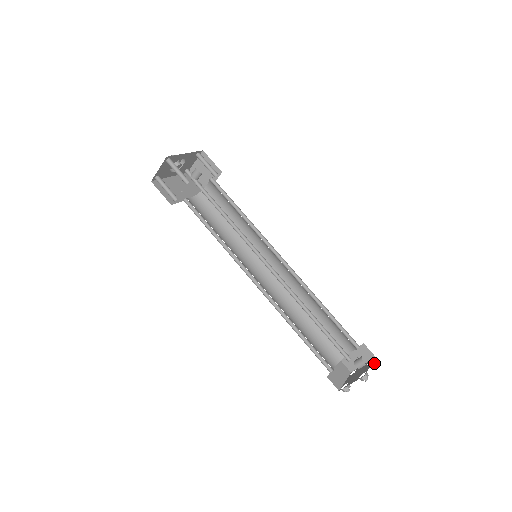
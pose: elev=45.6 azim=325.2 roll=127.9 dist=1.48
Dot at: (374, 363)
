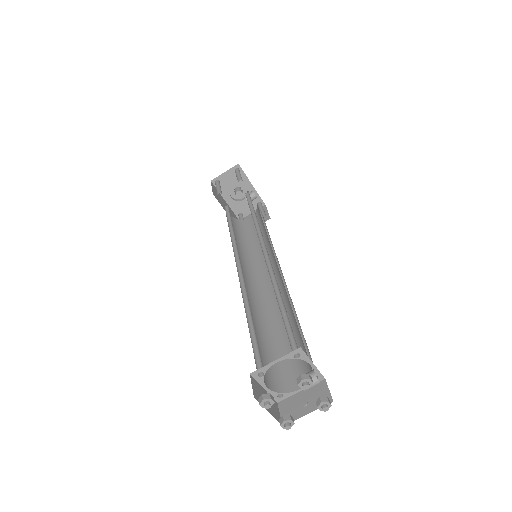
Dot at: (327, 399)
